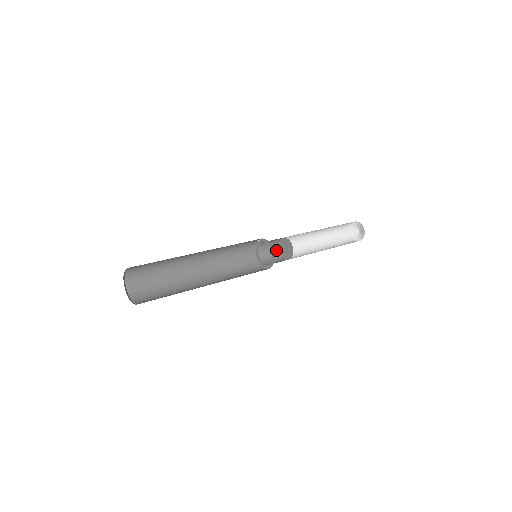
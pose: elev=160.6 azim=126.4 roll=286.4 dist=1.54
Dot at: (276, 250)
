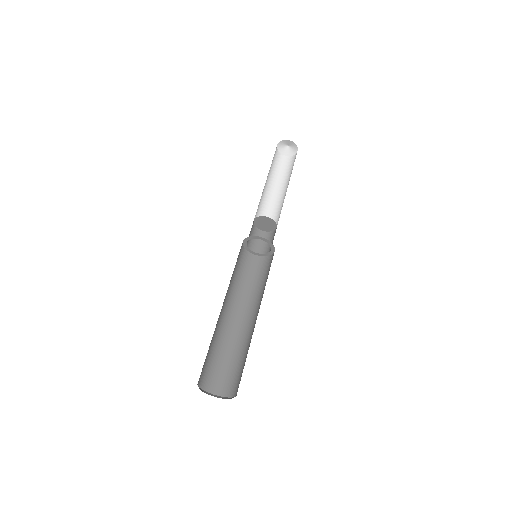
Dot at: (257, 232)
